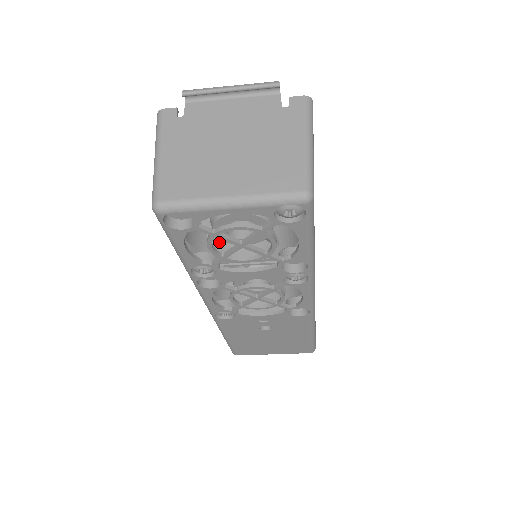
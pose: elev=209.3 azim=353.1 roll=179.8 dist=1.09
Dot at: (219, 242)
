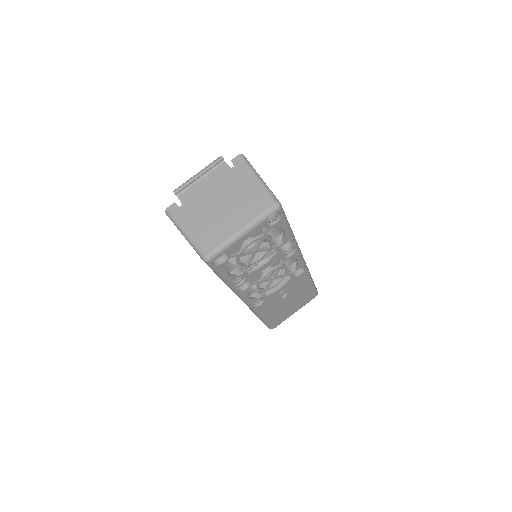
Dot at: occluded
